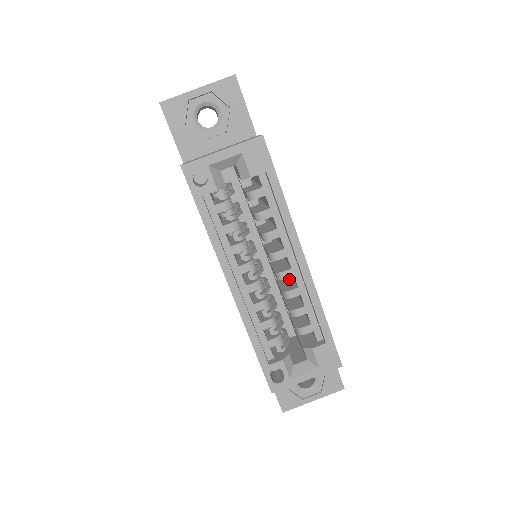
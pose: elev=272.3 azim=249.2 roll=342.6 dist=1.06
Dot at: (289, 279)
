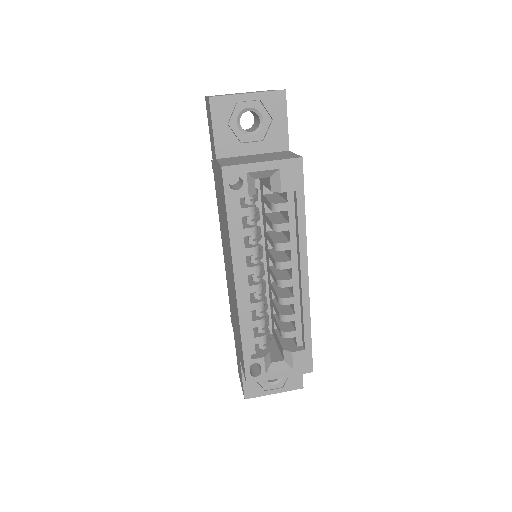
Dot at: occluded
